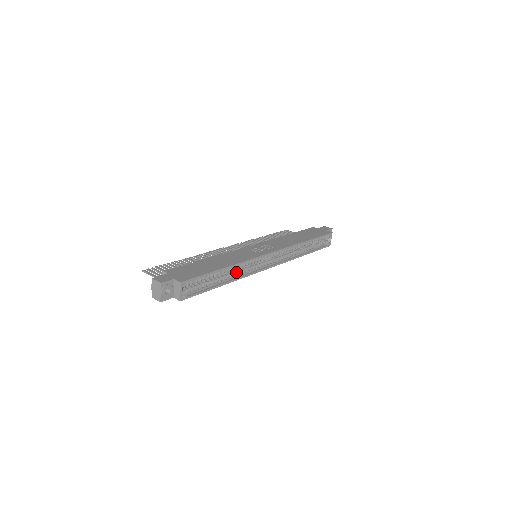
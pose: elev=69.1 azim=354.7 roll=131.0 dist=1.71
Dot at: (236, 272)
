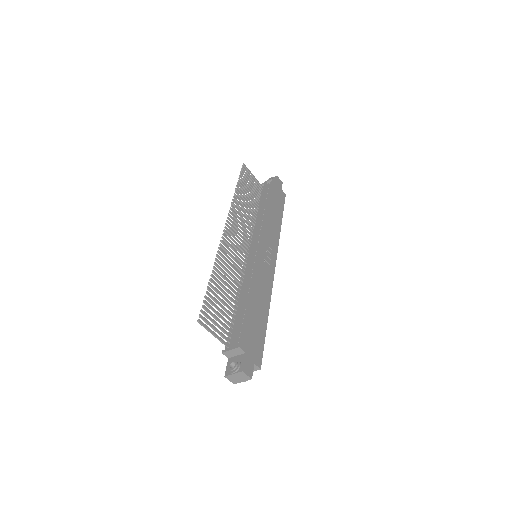
Dot at: occluded
